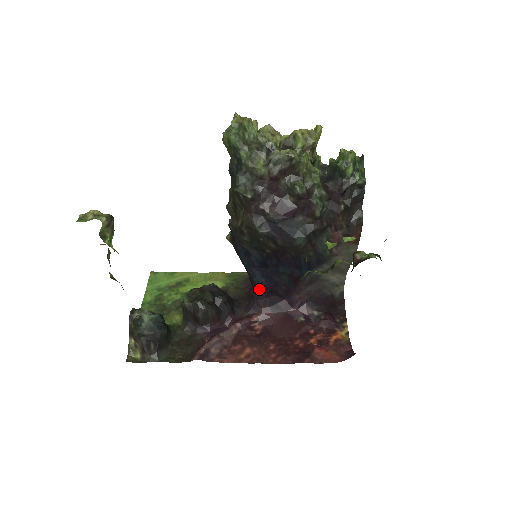
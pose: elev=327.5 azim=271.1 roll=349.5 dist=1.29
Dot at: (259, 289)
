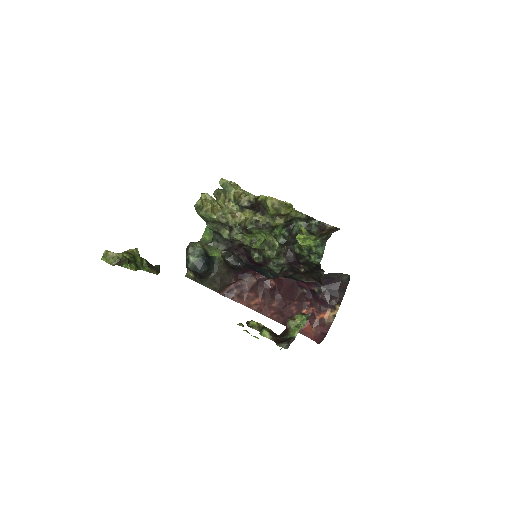
Dot at: occluded
